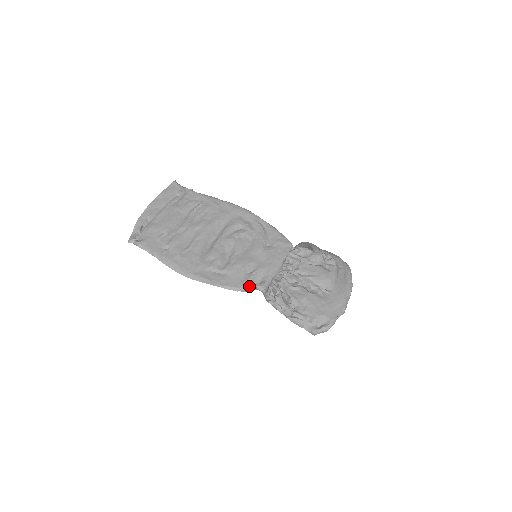
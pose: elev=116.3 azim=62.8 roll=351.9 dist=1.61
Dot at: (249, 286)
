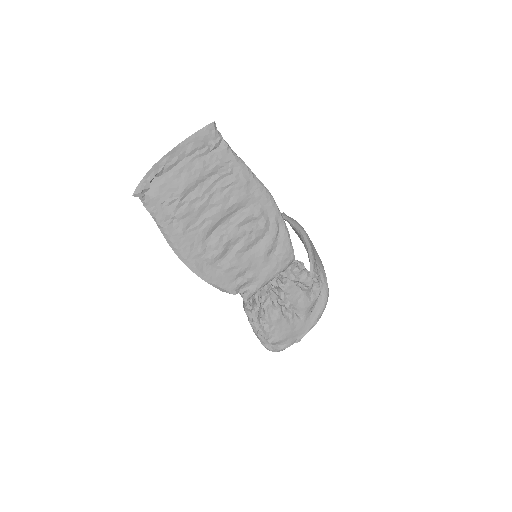
Dot at: (235, 291)
